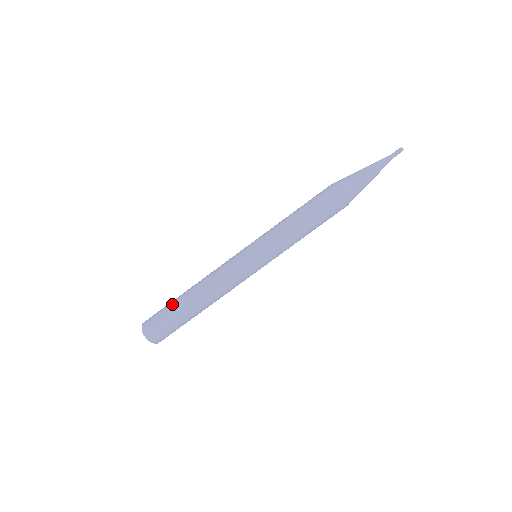
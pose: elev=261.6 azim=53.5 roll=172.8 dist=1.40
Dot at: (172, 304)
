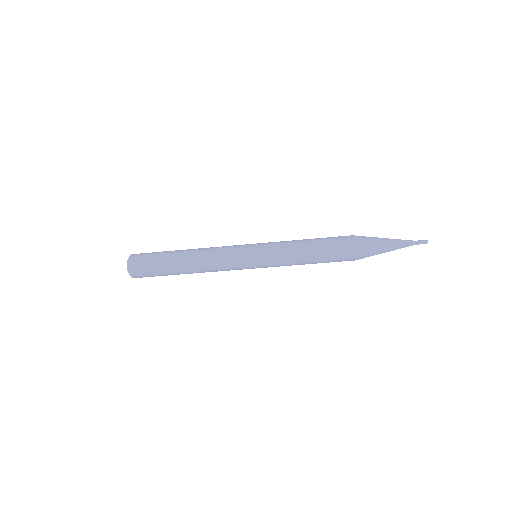
Dot at: (165, 253)
